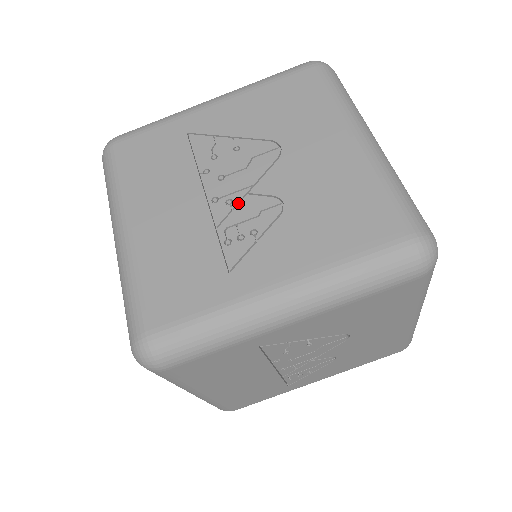
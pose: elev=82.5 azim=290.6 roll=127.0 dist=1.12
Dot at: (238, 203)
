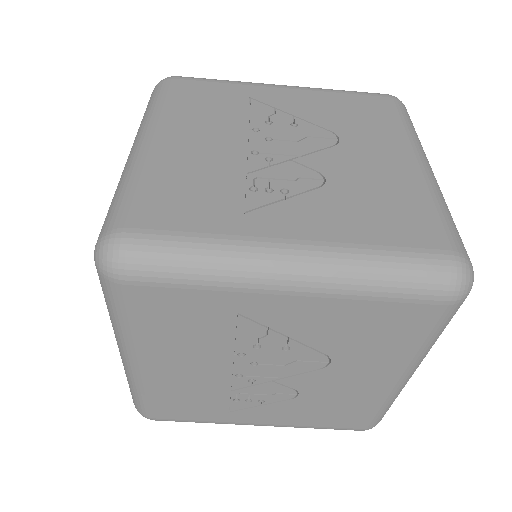
Dot at: (260, 382)
